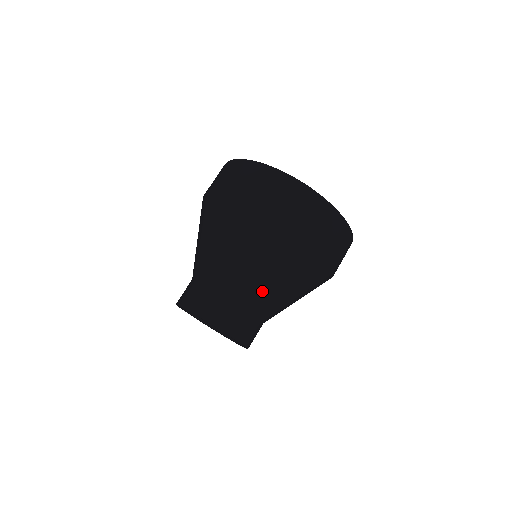
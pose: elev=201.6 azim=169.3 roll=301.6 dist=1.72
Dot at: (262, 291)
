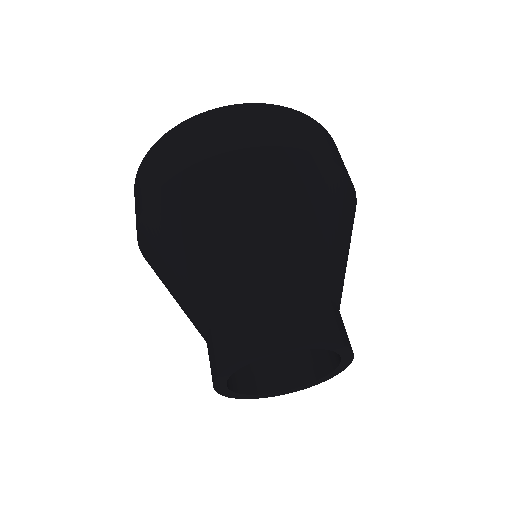
Dot at: occluded
